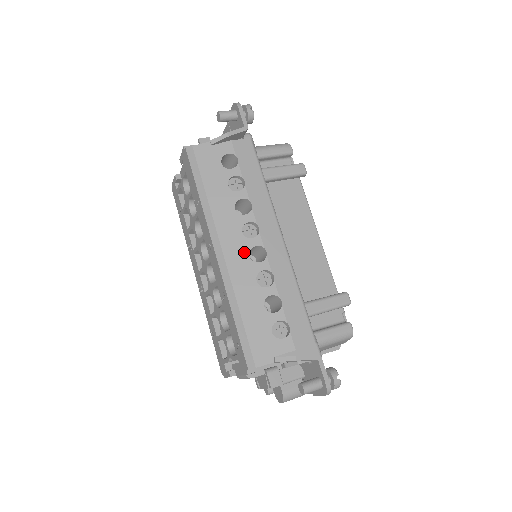
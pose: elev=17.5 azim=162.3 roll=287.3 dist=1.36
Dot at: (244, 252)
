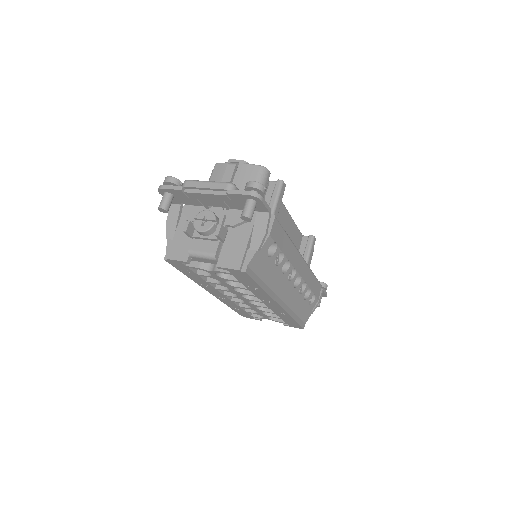
Dot at: (291, 288)
